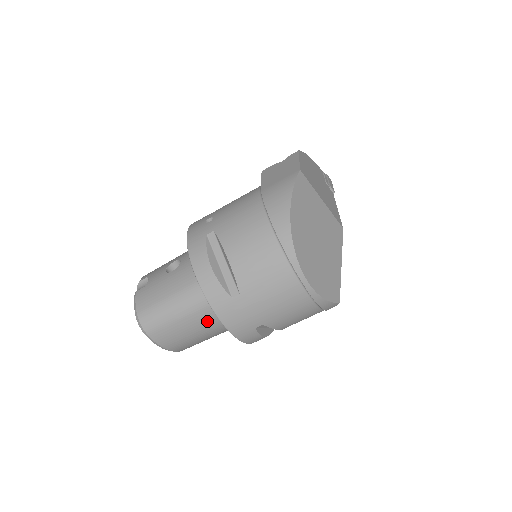
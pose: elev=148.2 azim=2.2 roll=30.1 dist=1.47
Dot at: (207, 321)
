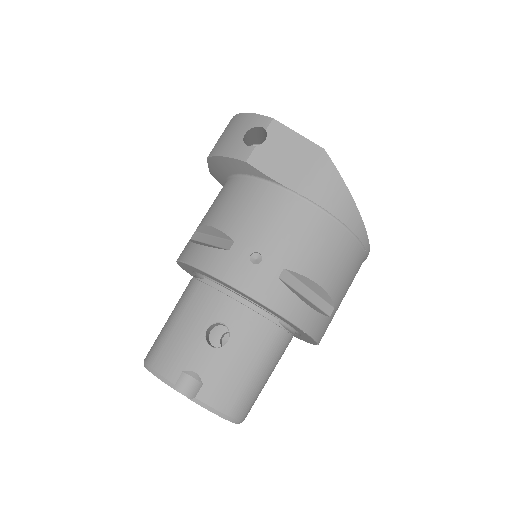
Dot at: occluded
